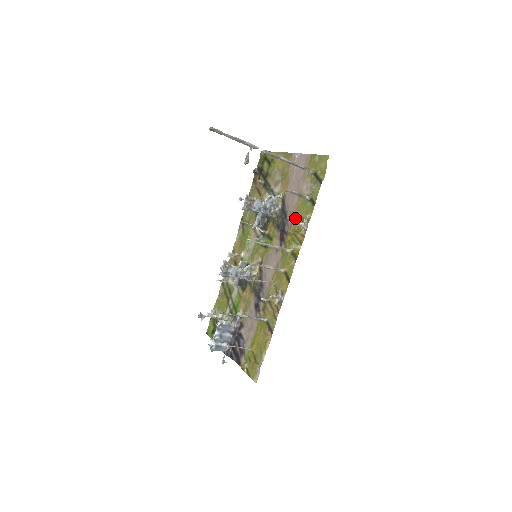
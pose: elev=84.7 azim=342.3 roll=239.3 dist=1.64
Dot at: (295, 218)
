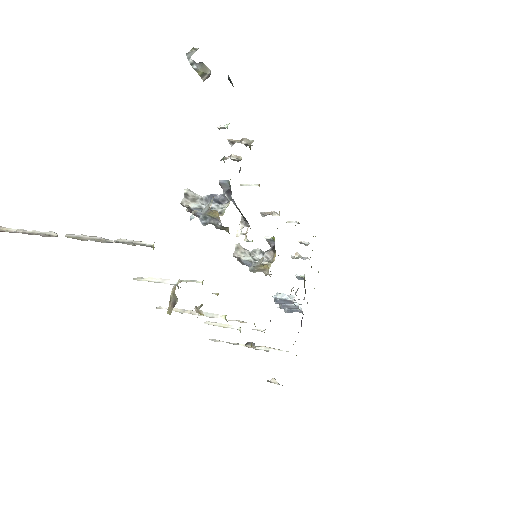
Dot at: occluded
